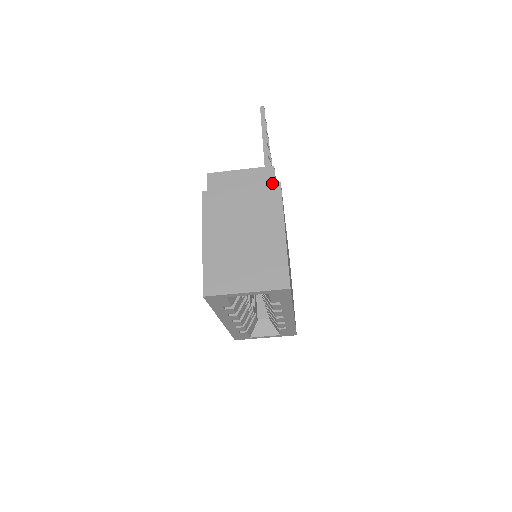
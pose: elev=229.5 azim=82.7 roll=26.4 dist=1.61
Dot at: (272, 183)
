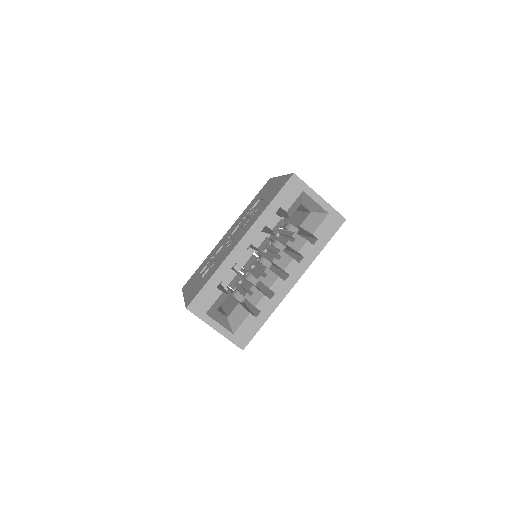
Dot at: occluded
